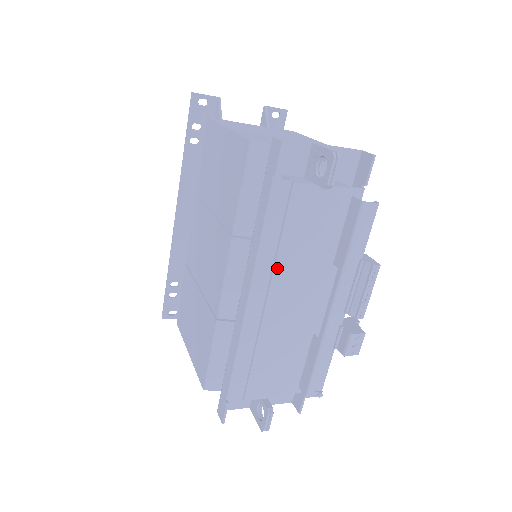
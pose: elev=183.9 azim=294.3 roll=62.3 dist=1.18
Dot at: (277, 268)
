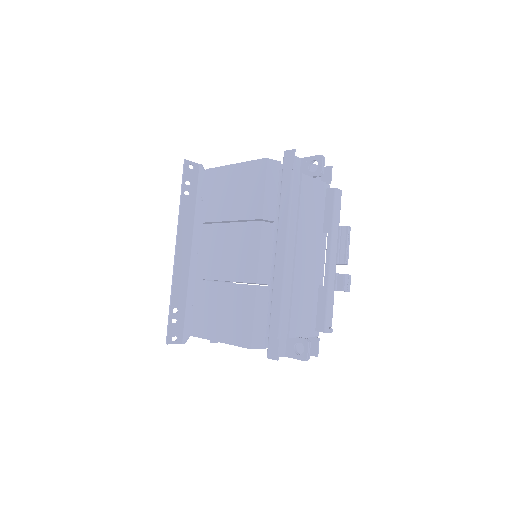
Dot at: (299, 230)
